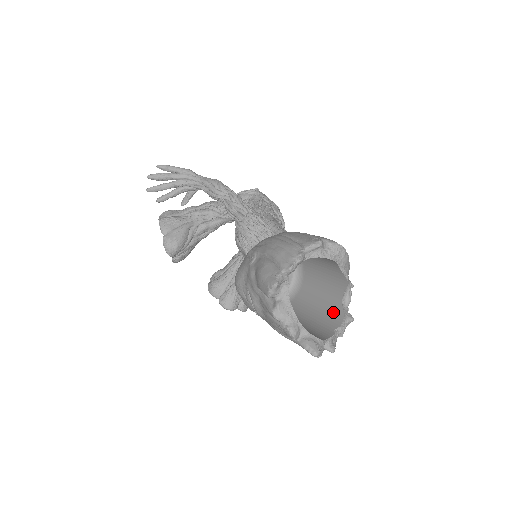
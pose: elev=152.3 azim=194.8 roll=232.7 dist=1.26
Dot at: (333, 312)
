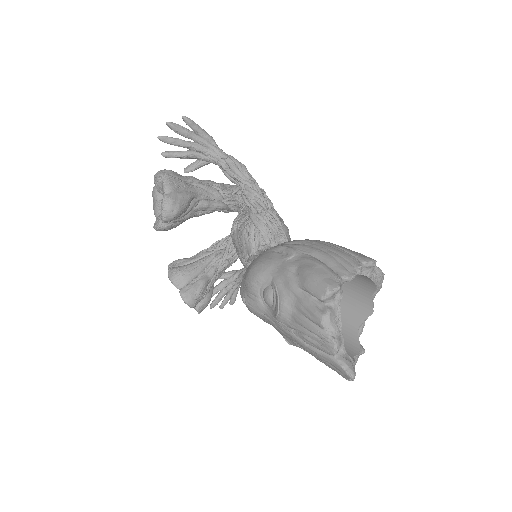
Dot at: (346, 339)
